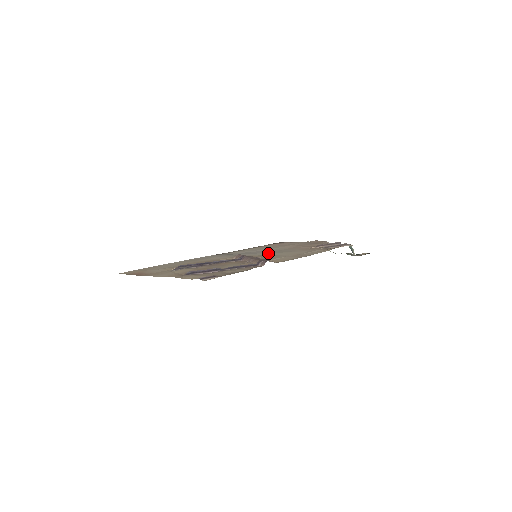
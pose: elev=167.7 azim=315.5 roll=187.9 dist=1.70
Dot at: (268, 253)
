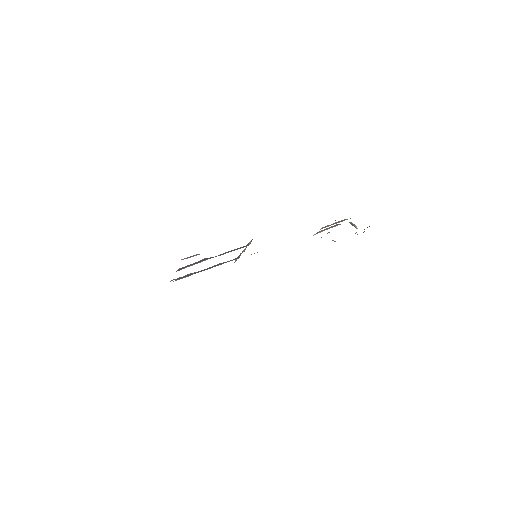
Dot at: occluded
